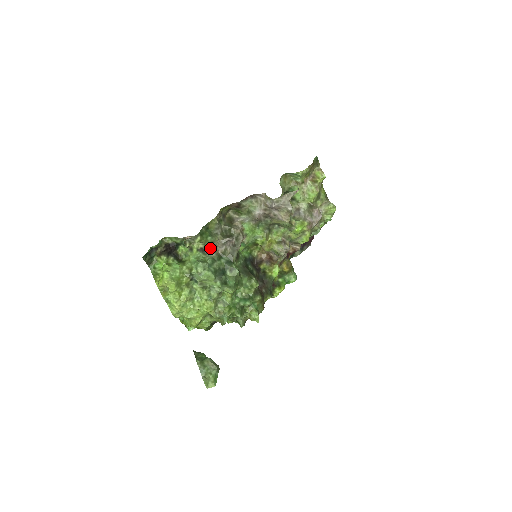
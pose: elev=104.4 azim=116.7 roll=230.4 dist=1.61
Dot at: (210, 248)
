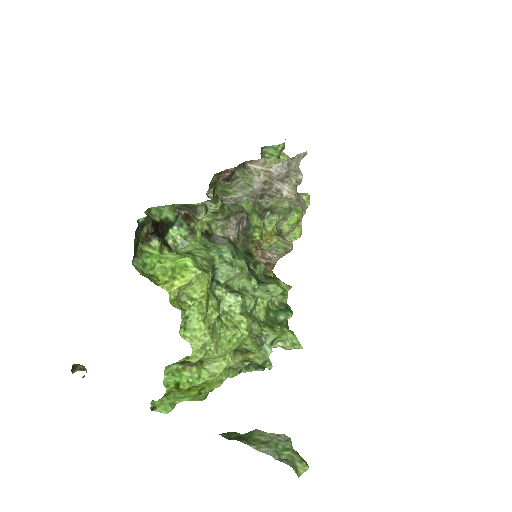
Dot at: (215, 233)
